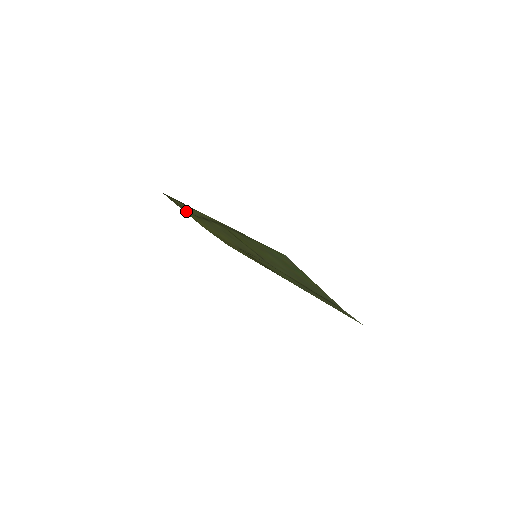
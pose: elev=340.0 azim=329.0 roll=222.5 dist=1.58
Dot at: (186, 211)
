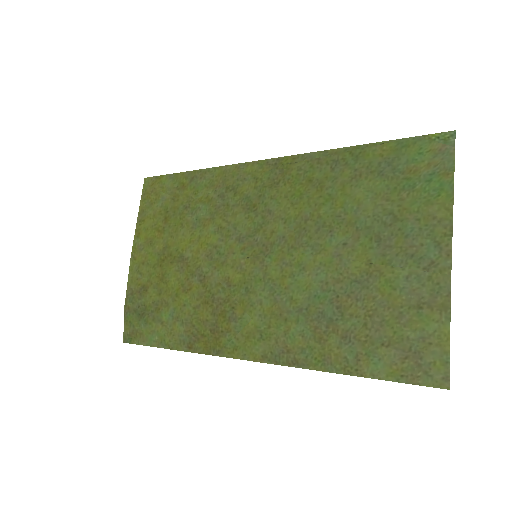
Dot at: (153, 209)
